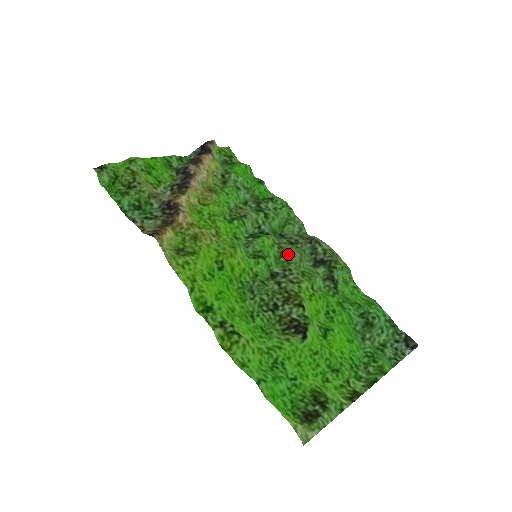
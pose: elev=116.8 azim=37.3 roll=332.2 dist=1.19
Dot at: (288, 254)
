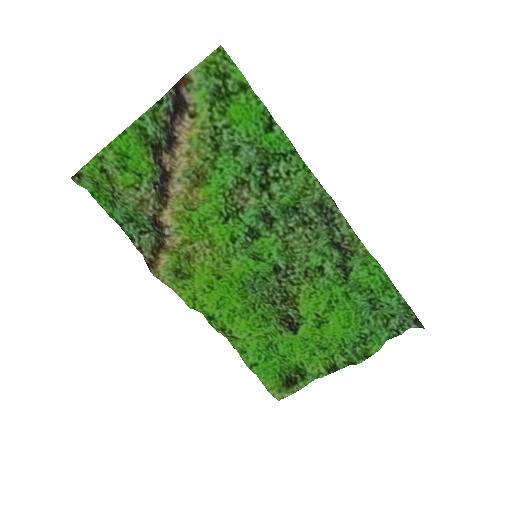
Dot at: (292, 251)
